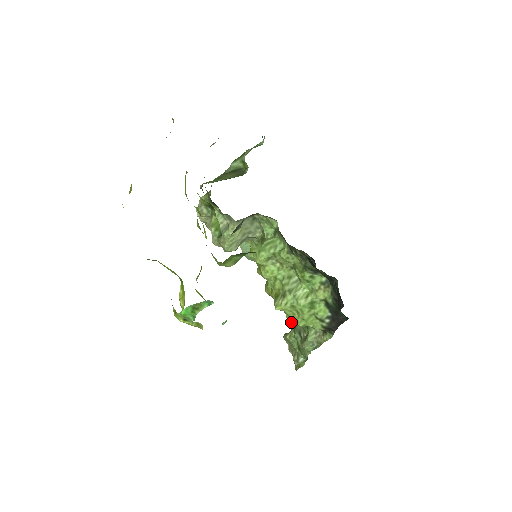
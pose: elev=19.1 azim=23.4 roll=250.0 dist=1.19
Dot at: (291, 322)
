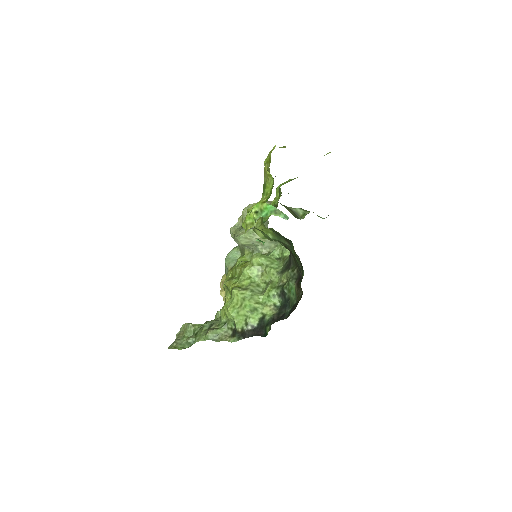
Dot at: (226, 308)
